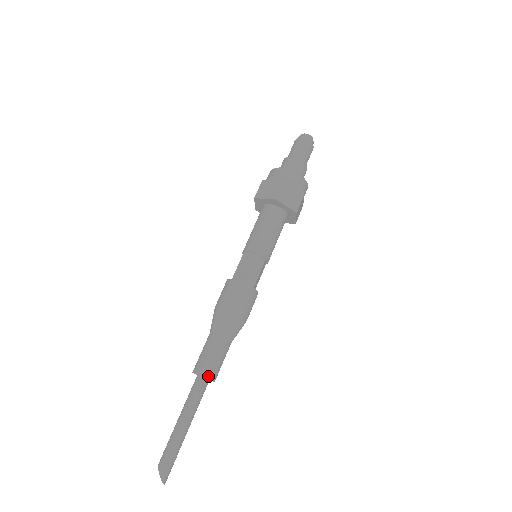
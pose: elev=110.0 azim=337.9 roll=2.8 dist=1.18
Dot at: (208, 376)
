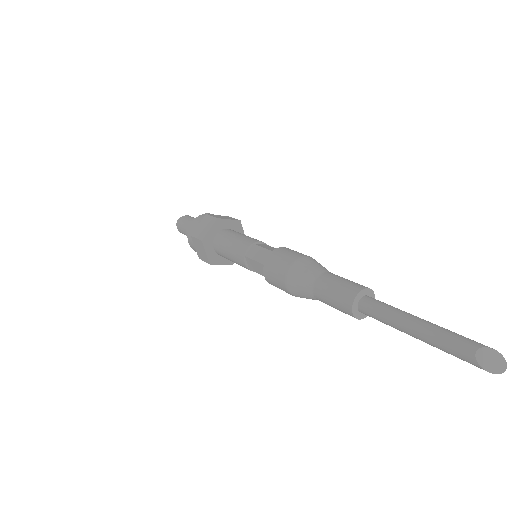
Dot at: (372, 294)
